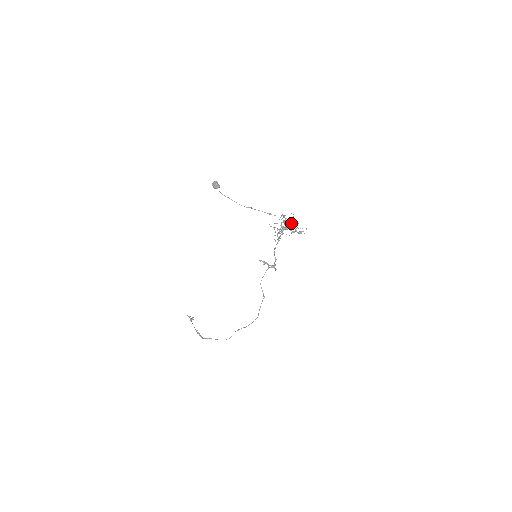
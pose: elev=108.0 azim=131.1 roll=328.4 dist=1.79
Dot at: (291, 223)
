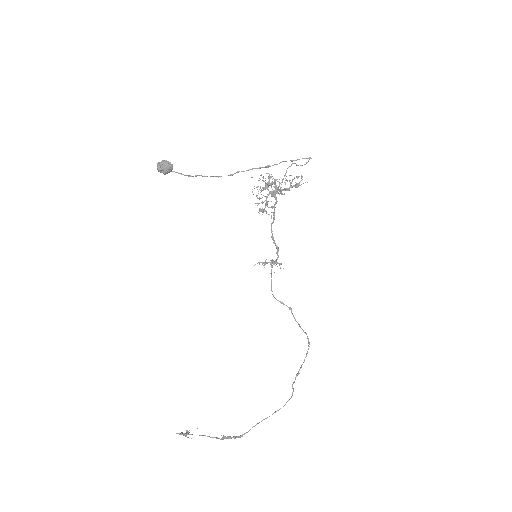
Dot at: (285, 175)
